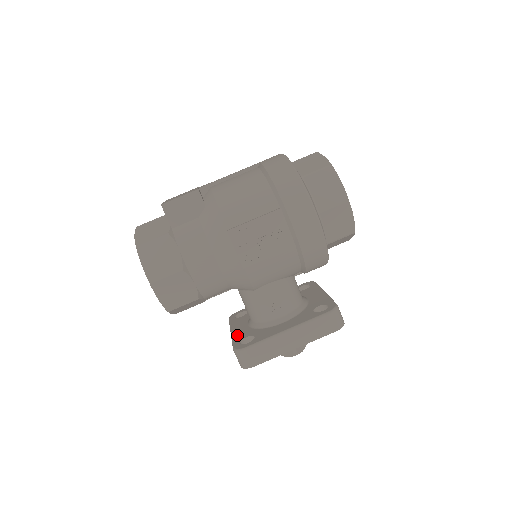
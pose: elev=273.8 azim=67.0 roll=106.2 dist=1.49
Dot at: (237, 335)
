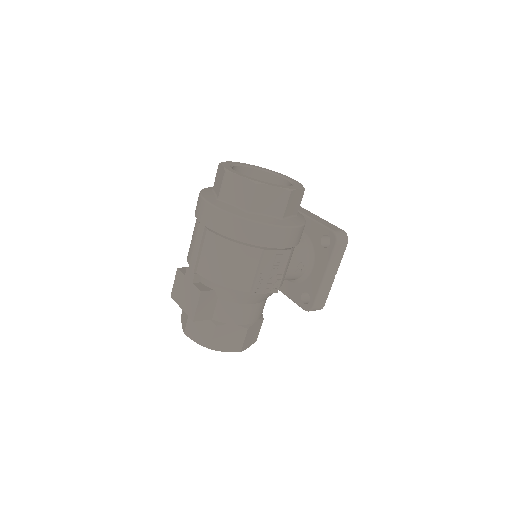
Dot at: (292, 296)
